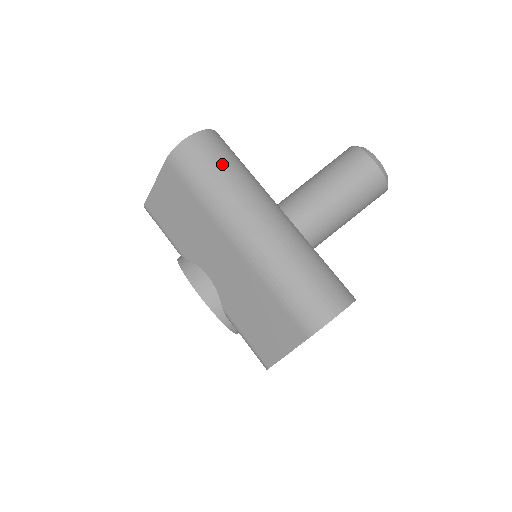
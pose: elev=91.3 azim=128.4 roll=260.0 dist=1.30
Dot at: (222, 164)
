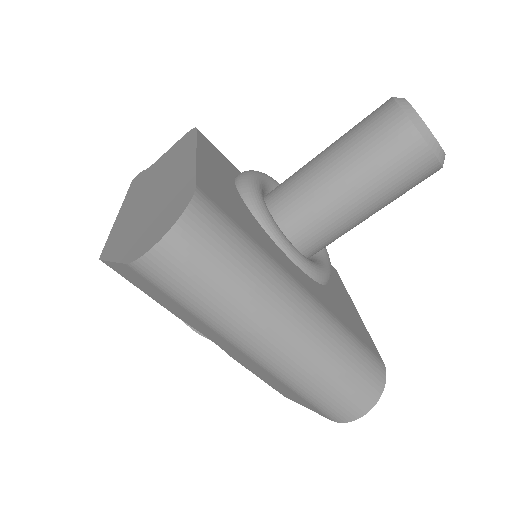
Dot at: (218, 276)
